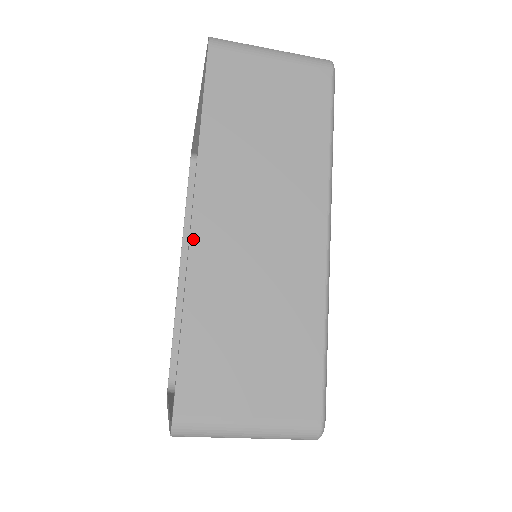
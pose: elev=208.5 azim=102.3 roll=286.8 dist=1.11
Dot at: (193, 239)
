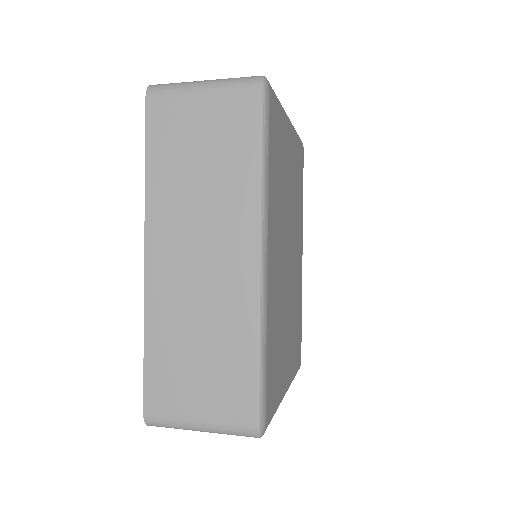
Dot at: (147, 277)
